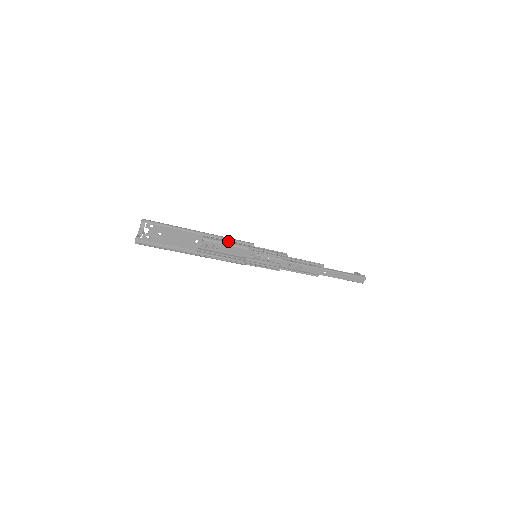
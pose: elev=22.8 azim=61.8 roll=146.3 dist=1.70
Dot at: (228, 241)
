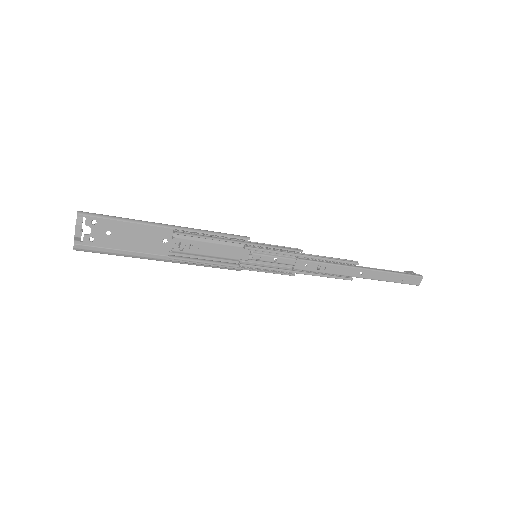
Dot at: (210, 235)
